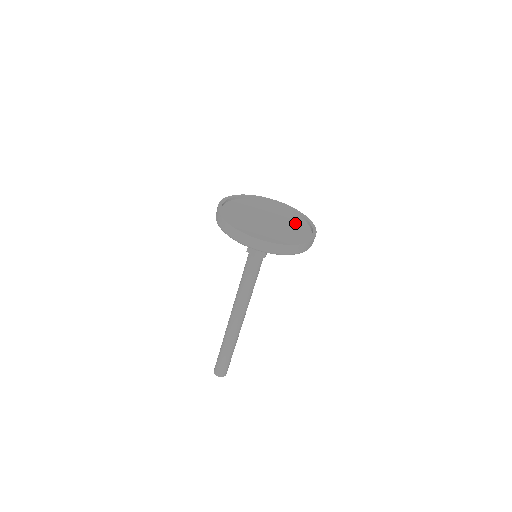
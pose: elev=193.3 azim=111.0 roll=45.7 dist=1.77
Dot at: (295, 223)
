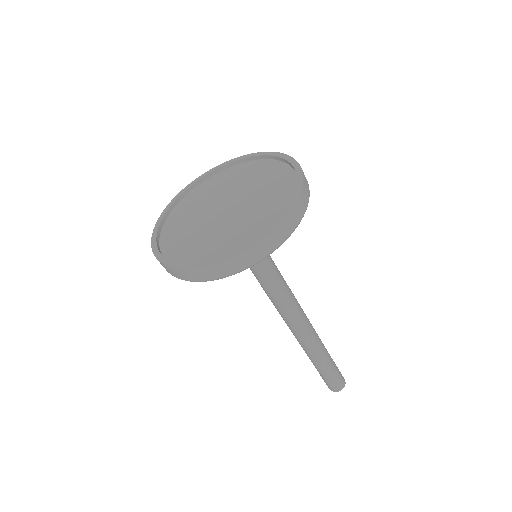
Dot at: (273, 188)
